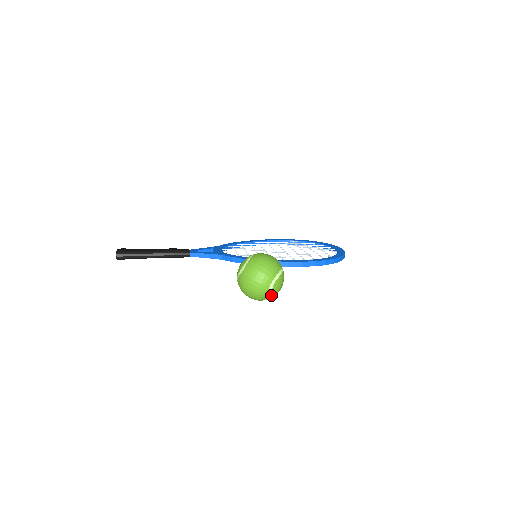
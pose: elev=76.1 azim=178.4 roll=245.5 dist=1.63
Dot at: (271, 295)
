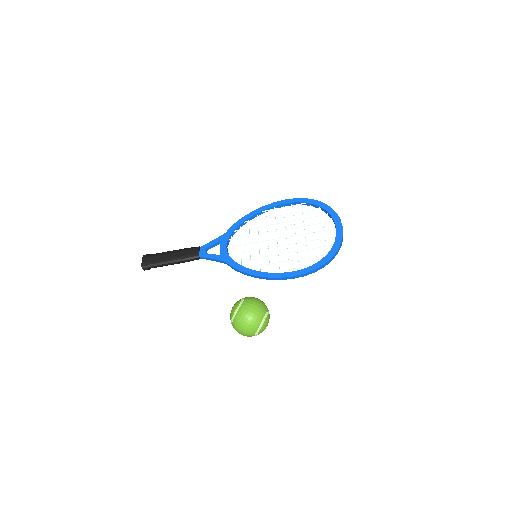
Dot at: occluded
